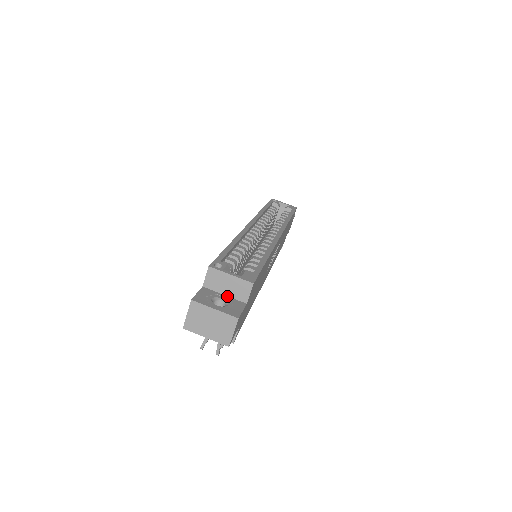
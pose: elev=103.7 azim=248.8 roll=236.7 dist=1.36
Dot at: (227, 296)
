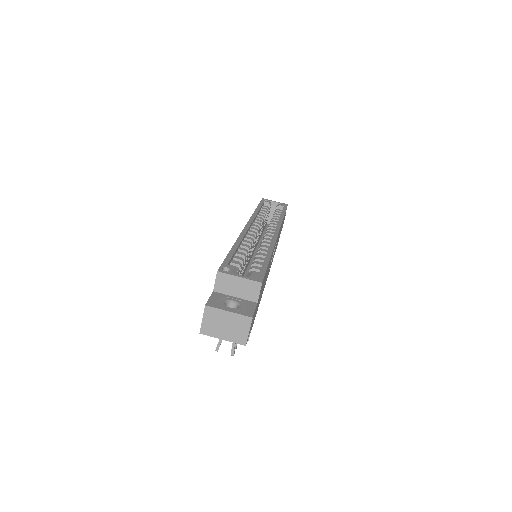
Dot at: (238, 298)
